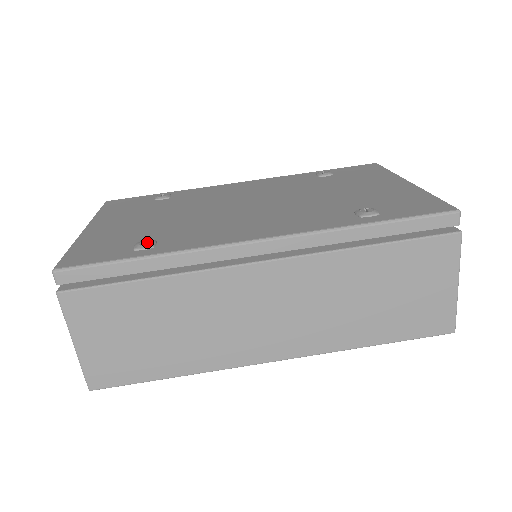
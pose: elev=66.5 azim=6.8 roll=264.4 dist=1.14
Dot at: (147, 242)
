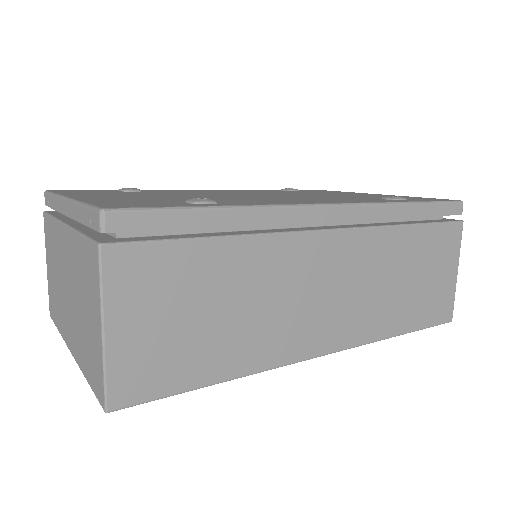
Dot at: (204, 198)
